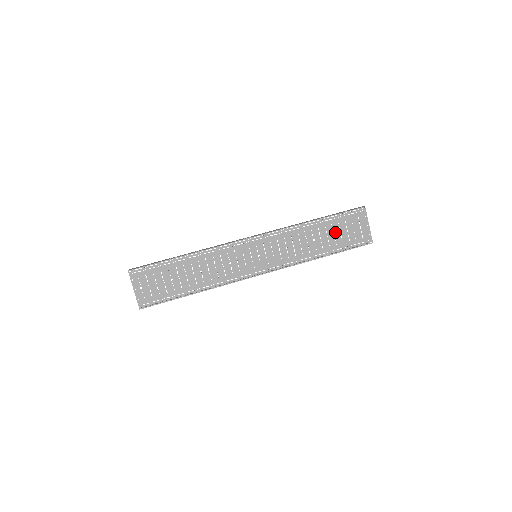
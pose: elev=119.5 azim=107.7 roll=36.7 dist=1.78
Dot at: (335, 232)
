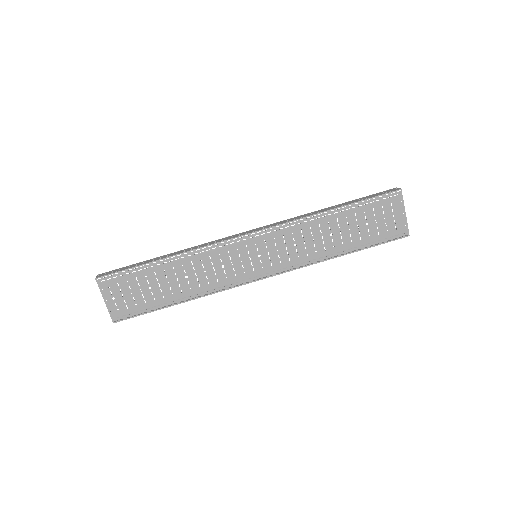
Dot at: (359, 223)
